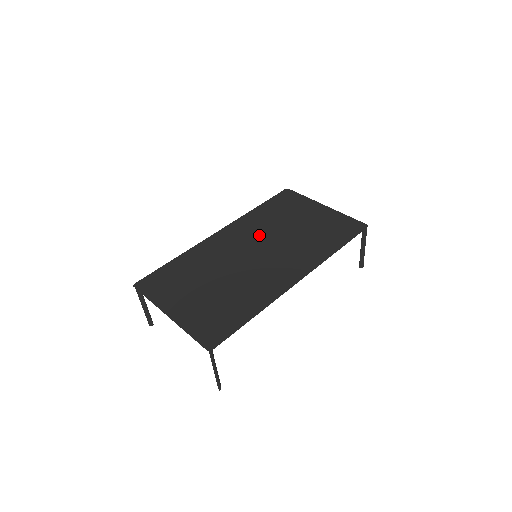
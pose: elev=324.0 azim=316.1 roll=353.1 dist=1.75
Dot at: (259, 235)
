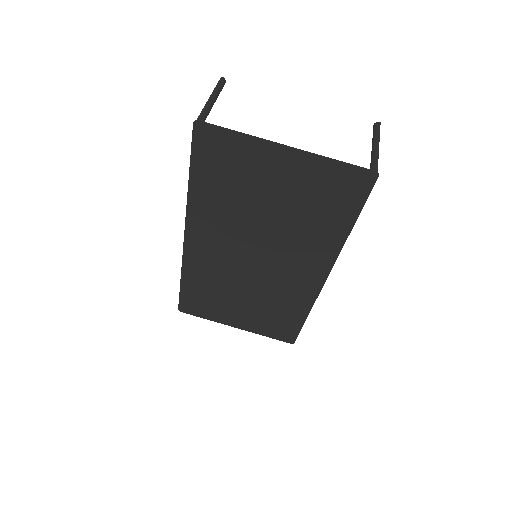
Dot at: (236, 232)
